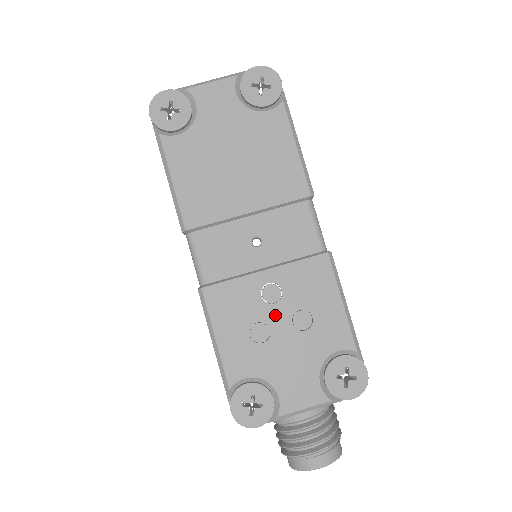
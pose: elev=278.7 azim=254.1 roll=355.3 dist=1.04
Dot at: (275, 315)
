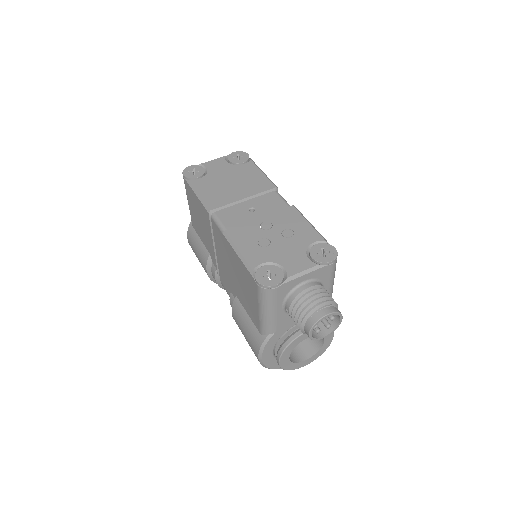
Dot at: (271, 234)
